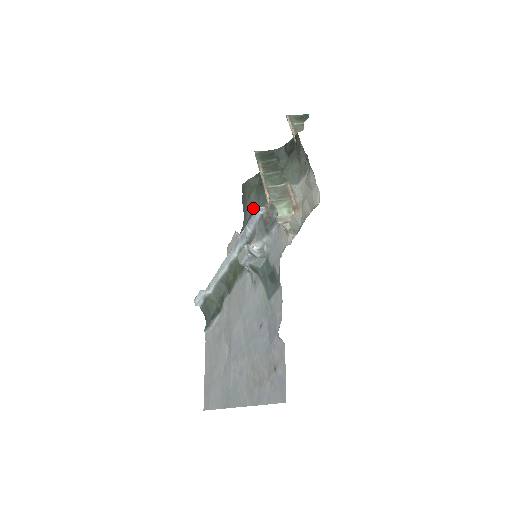
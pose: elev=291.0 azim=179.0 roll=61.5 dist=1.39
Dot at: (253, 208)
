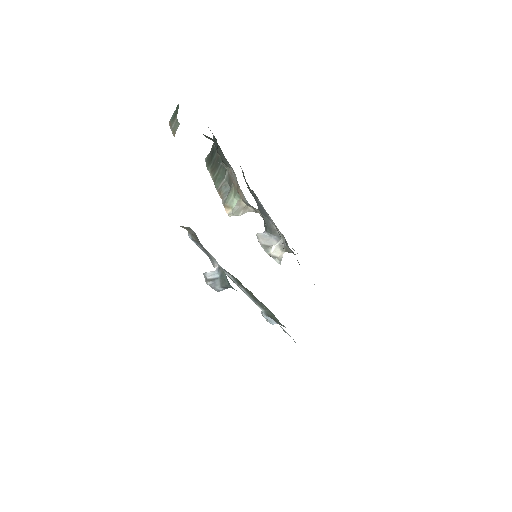
Dot at: occluded
